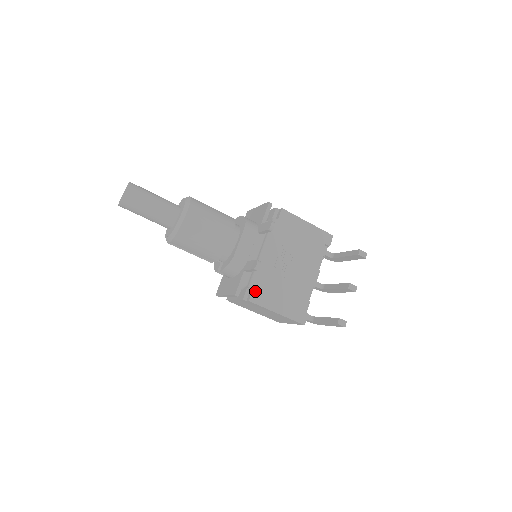
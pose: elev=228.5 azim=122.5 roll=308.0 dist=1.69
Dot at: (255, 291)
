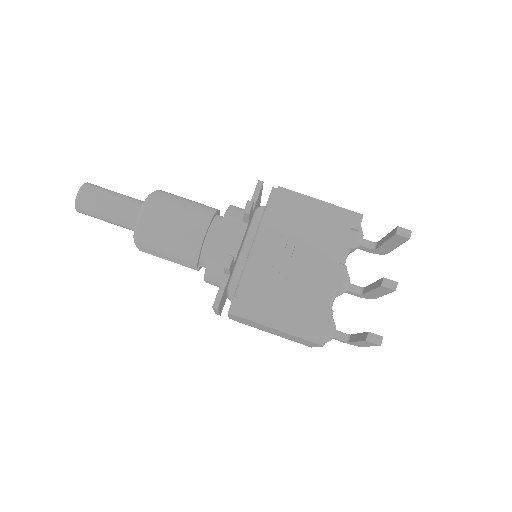
Dot at: (242, 300)
